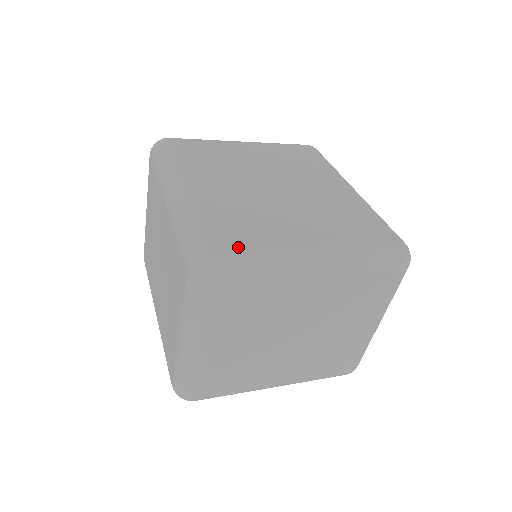
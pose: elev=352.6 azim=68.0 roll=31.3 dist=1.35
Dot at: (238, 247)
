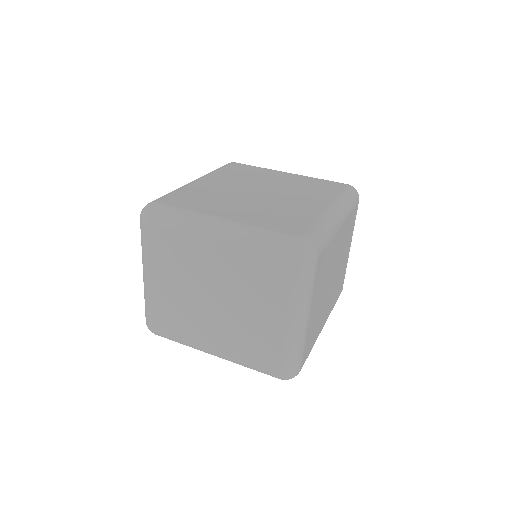
Dot at: (171, 205)
